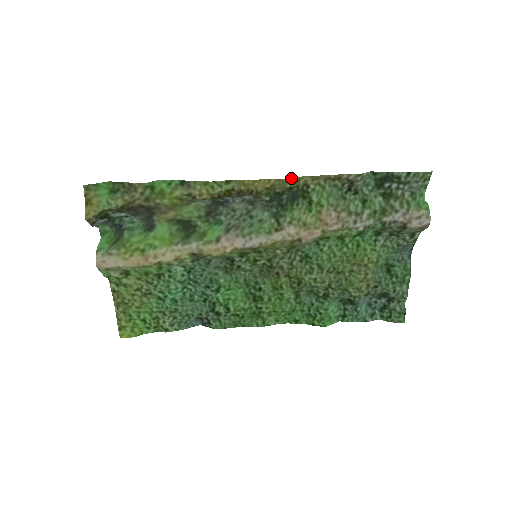
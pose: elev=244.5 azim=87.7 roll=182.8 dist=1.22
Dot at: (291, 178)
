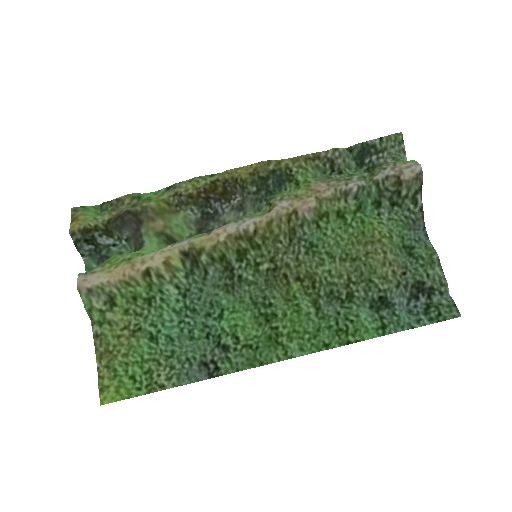
Dot at: (271, 160)
